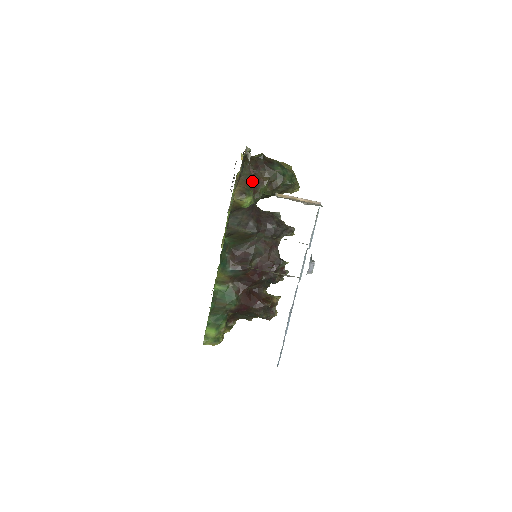
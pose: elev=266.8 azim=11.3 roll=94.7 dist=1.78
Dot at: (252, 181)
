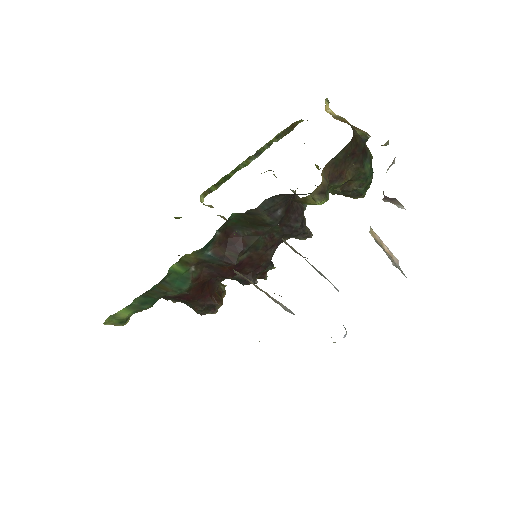
Dot at: (336, 171)
